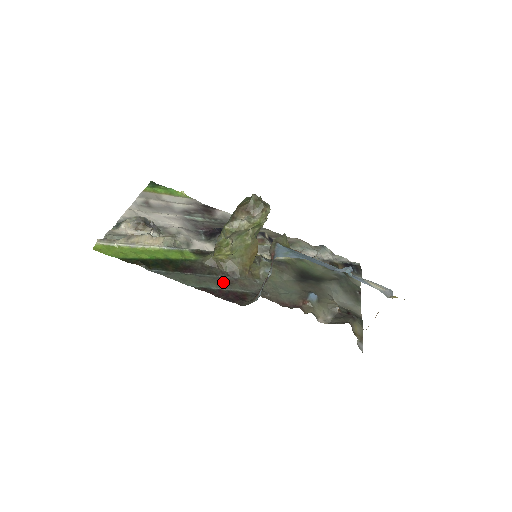
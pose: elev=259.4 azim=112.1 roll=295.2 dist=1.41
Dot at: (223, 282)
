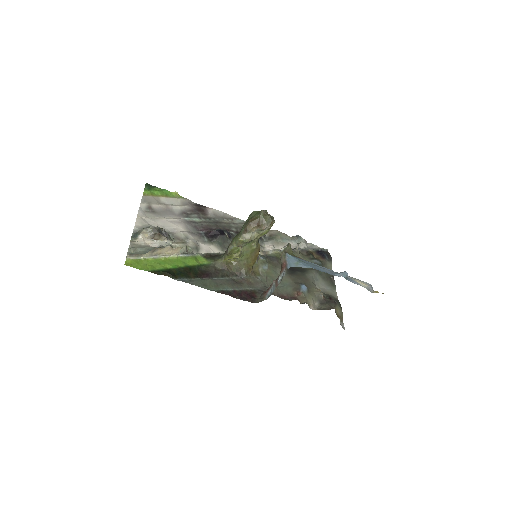
Dot at: (235, 283)
